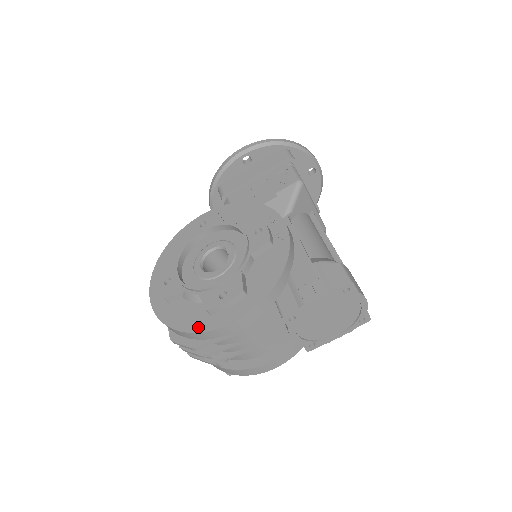
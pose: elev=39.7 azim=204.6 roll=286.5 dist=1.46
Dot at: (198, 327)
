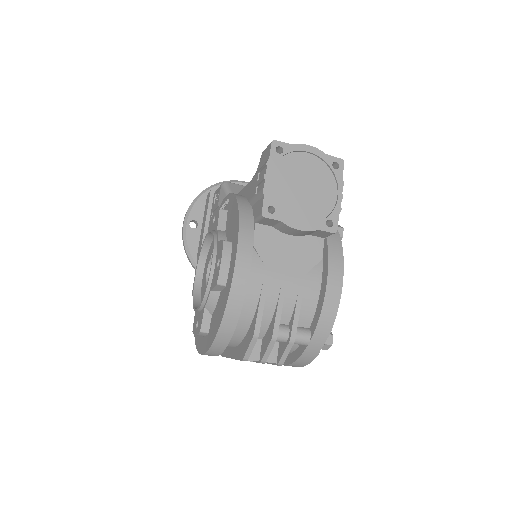
Dot at: (225, 302)
